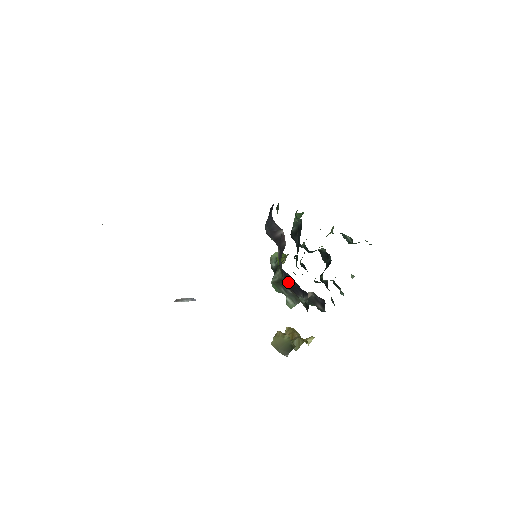
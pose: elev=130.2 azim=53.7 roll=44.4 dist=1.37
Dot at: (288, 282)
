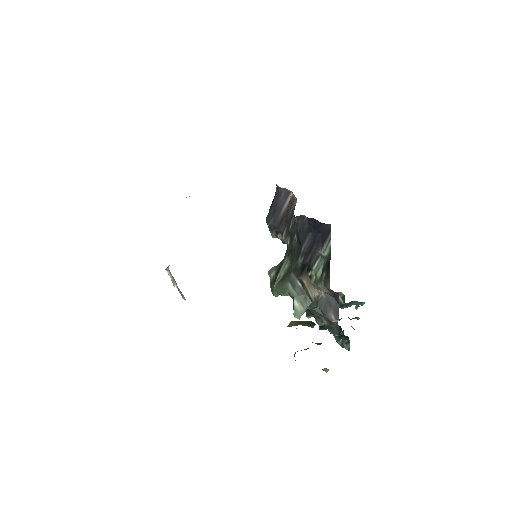
Dot at: (301, 249)
